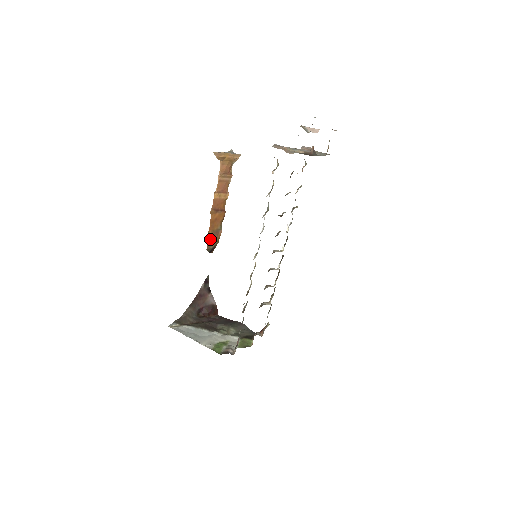
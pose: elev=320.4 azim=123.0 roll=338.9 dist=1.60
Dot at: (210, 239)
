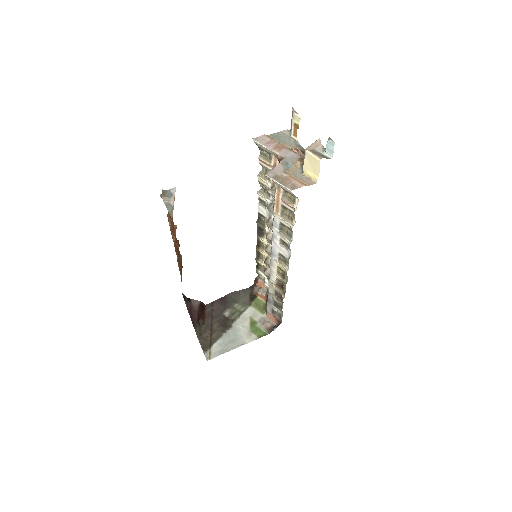
Dot at: (181, 273)
